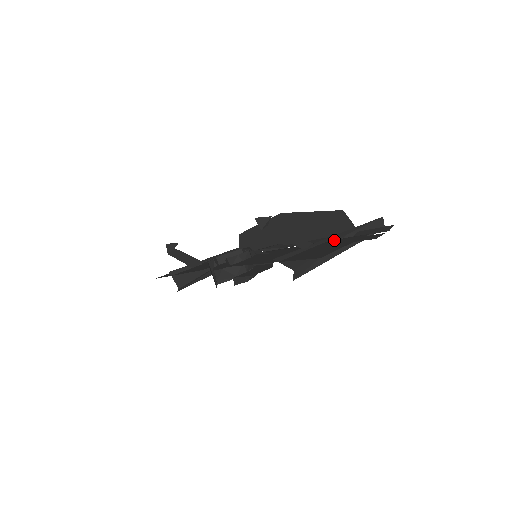
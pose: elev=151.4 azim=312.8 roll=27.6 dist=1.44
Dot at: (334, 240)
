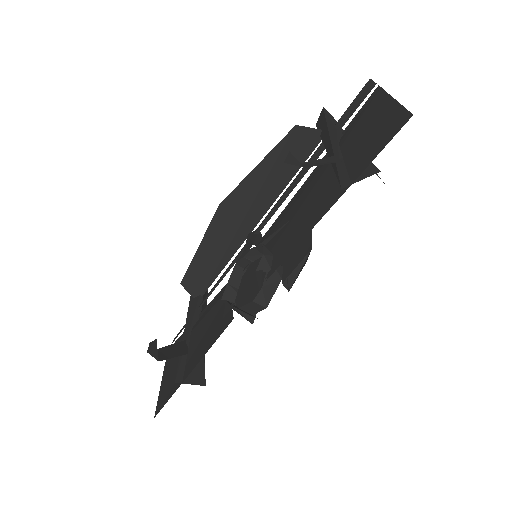
Dot at: (347, 134)
